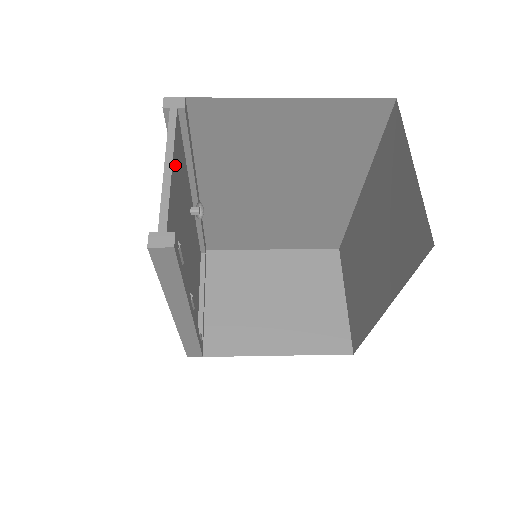
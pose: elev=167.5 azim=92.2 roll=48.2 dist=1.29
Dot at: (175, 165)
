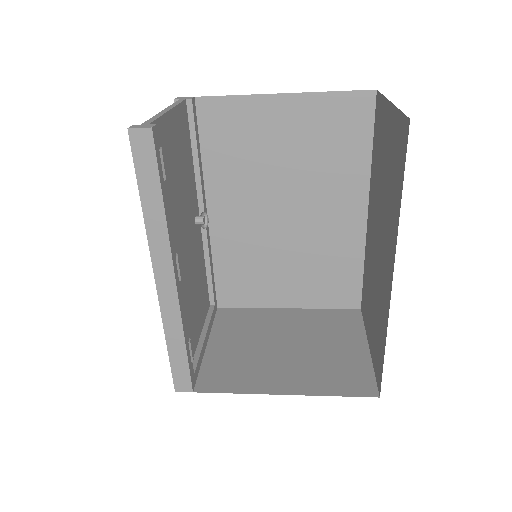
Dot at: (175, 123)
